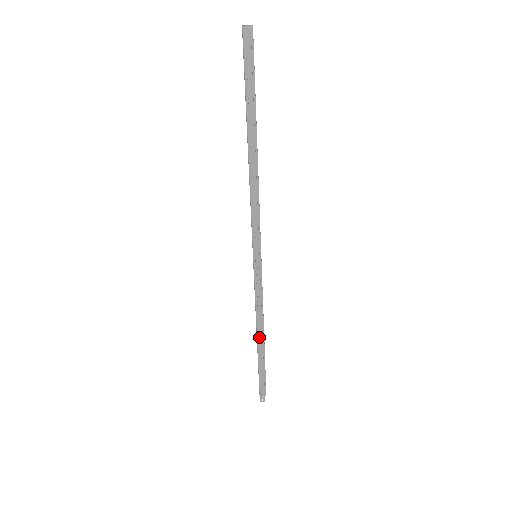
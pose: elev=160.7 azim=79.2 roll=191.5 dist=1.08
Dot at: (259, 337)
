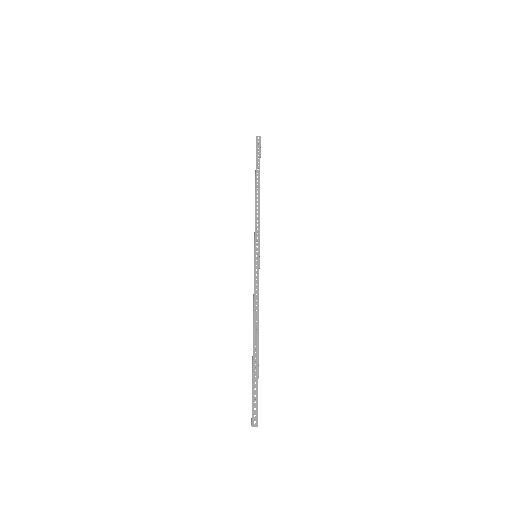
Dot at: (255, 330)
